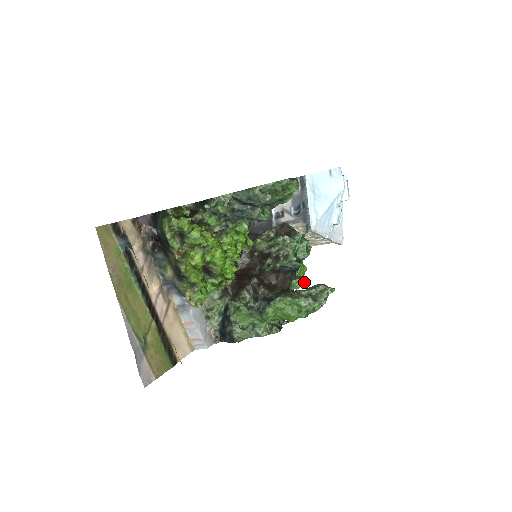
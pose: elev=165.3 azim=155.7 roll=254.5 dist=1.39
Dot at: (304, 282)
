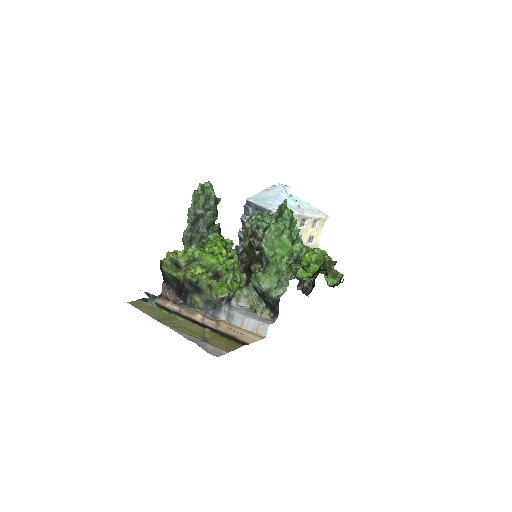
Dot at: (335, 261)
